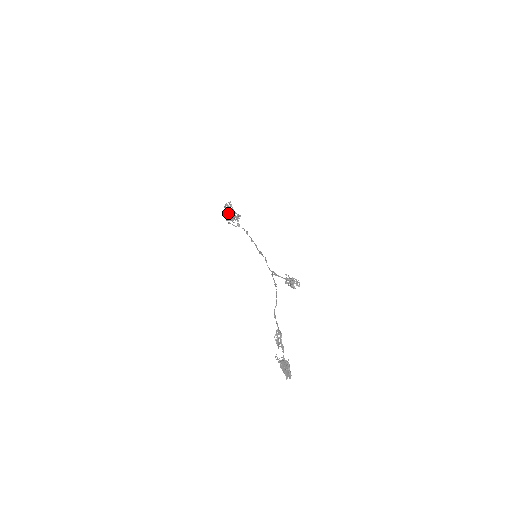
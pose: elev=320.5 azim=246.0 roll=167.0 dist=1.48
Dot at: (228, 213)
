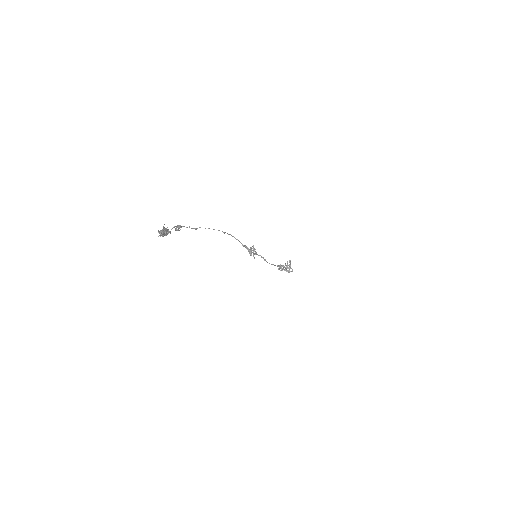
Dot at: occluded
